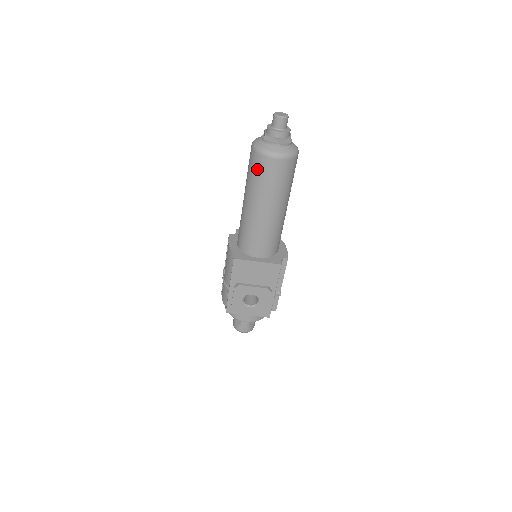
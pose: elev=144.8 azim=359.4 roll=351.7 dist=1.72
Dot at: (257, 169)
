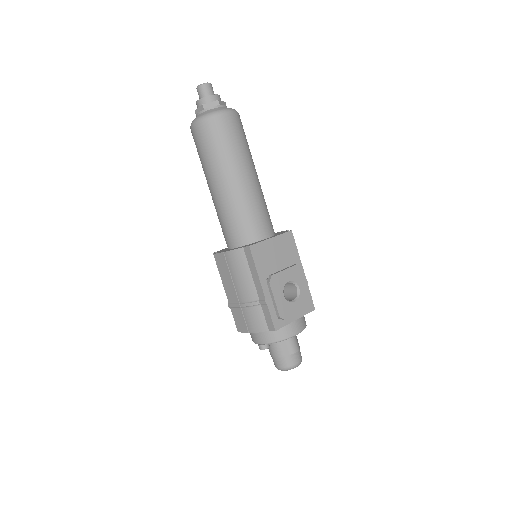
Dot at: (216, 135)
